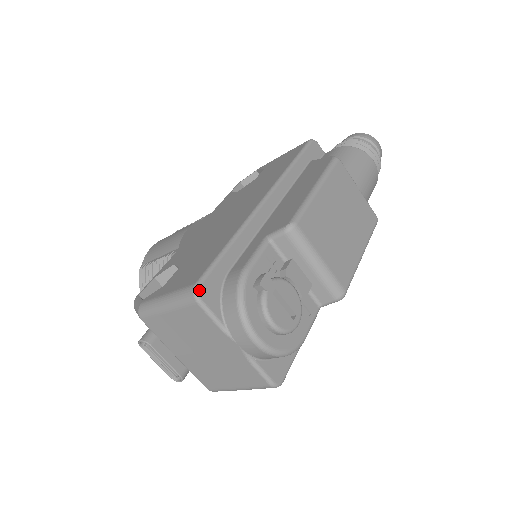
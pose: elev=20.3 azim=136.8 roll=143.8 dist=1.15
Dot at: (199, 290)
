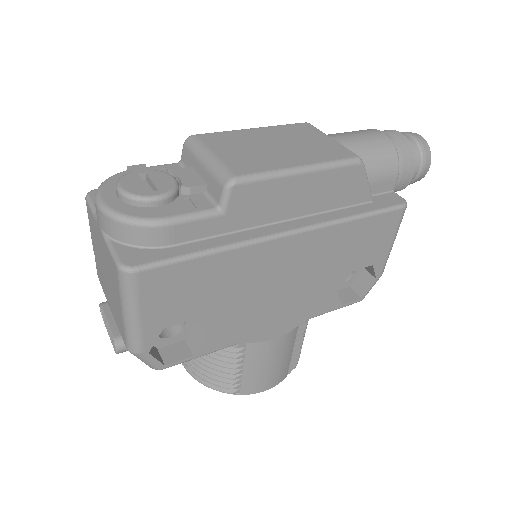
Dot at: (92, 191)
